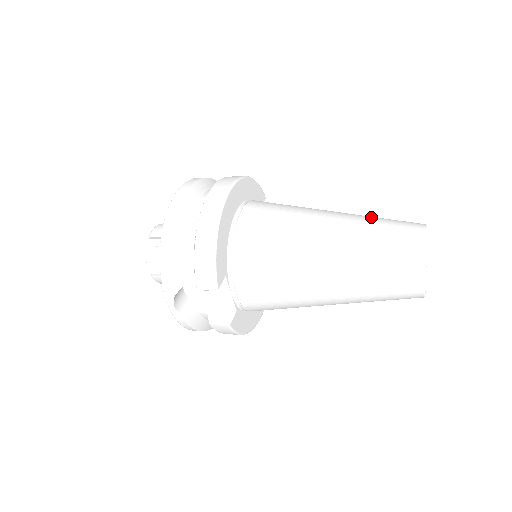
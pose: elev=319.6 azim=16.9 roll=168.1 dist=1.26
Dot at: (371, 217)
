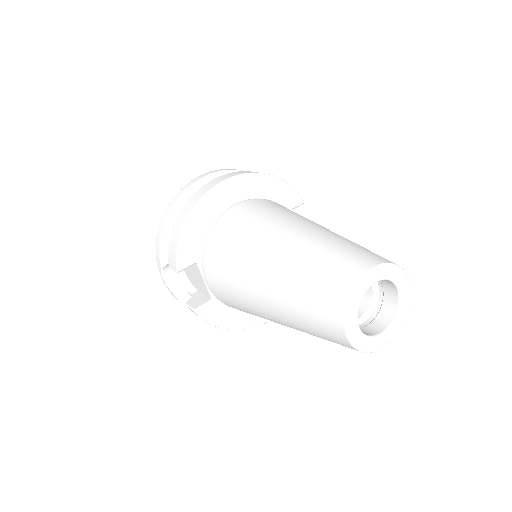
Dot at: (339, 239)
